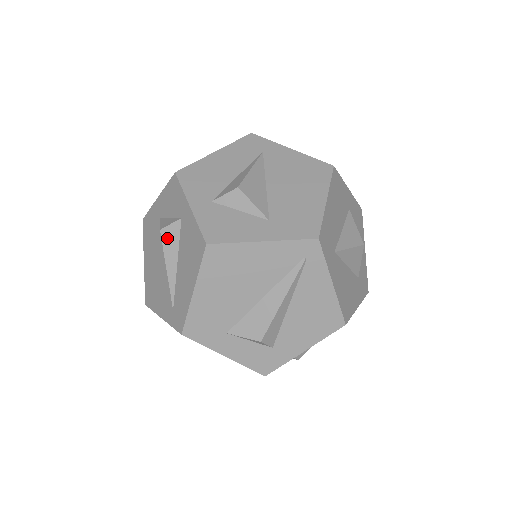
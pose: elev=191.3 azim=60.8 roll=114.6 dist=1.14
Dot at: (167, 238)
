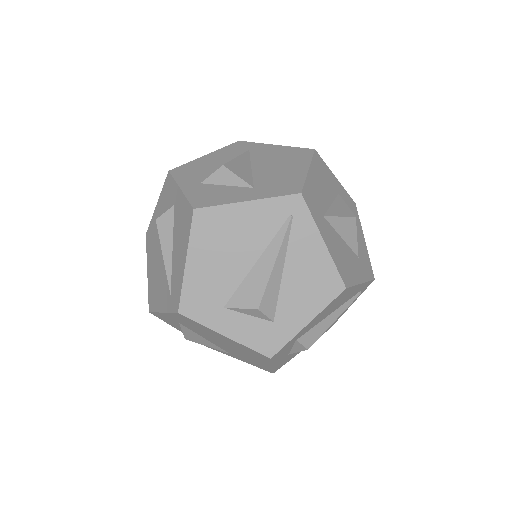
Dot at: (162, 226)
